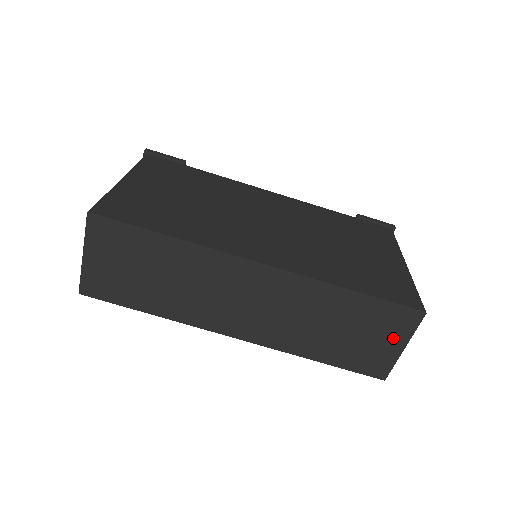
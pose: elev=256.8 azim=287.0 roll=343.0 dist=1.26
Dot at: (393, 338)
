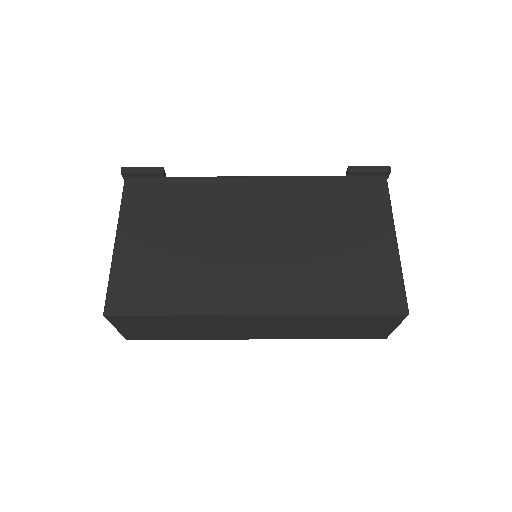
Dot at: (385, 325)
